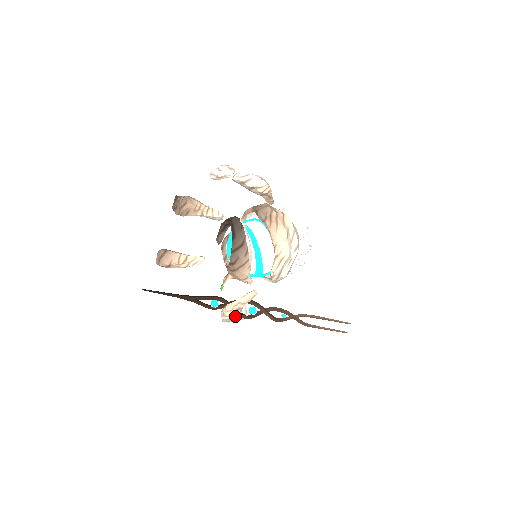
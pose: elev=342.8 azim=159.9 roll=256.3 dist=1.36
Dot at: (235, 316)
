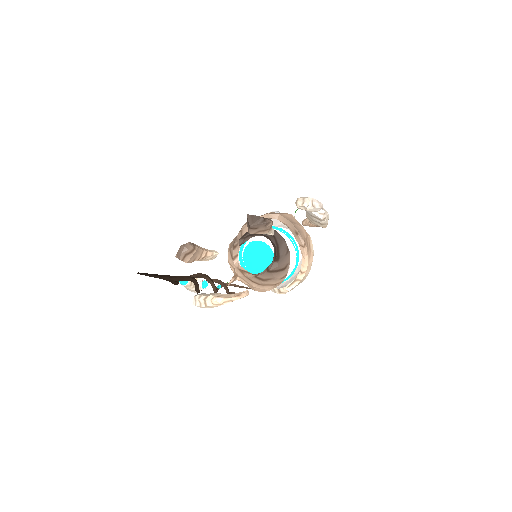
Dot at: occluded
